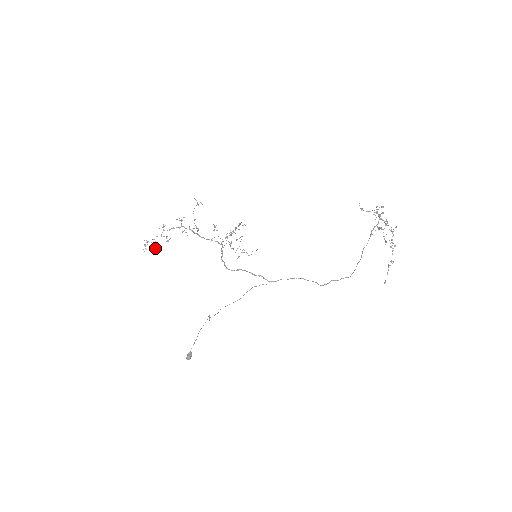
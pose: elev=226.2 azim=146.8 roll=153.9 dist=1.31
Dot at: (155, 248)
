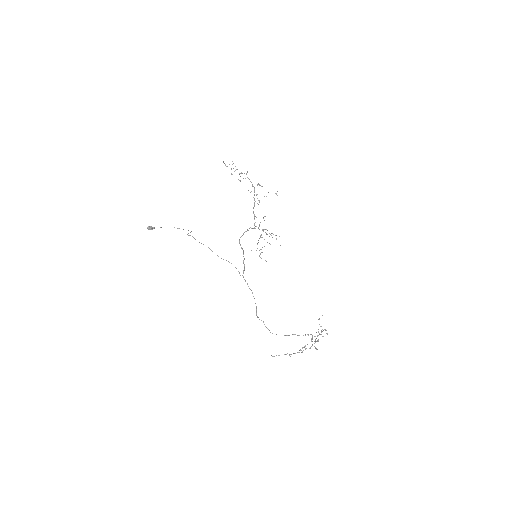
Dot at: occluded
